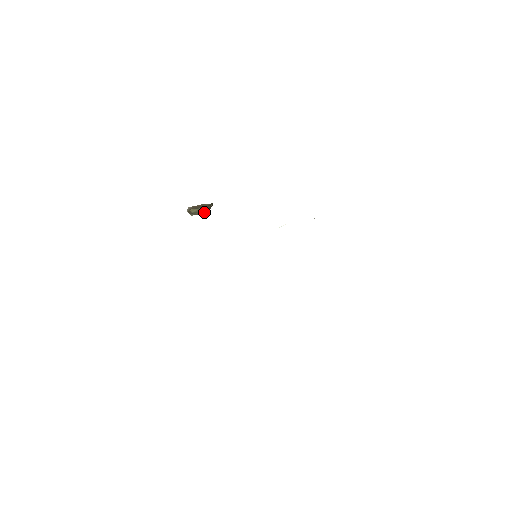
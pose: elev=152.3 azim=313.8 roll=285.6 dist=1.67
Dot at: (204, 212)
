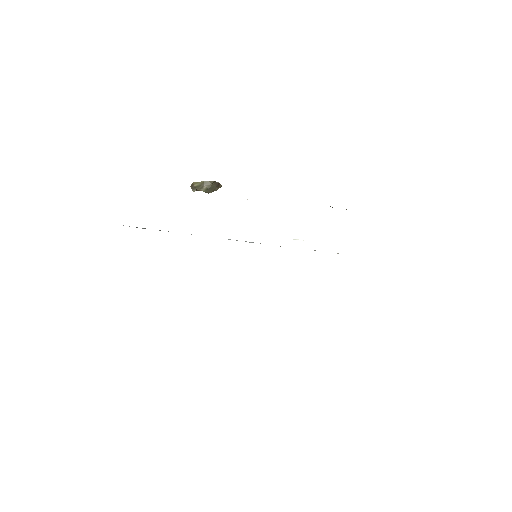
Dot at: (208, 187)
